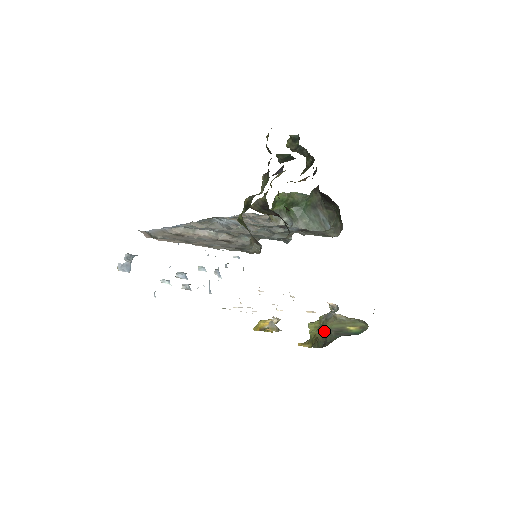
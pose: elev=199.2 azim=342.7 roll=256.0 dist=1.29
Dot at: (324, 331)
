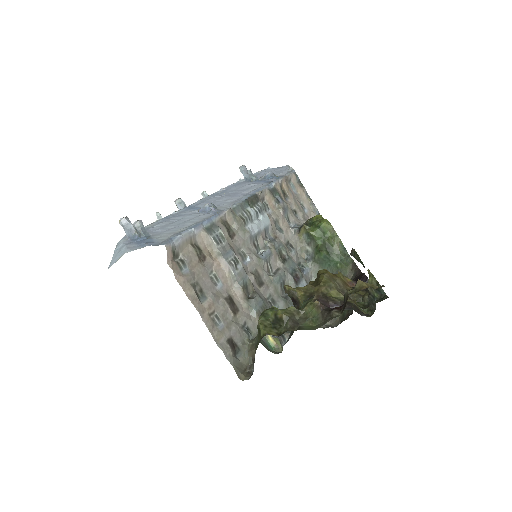
Dot at: occluded
